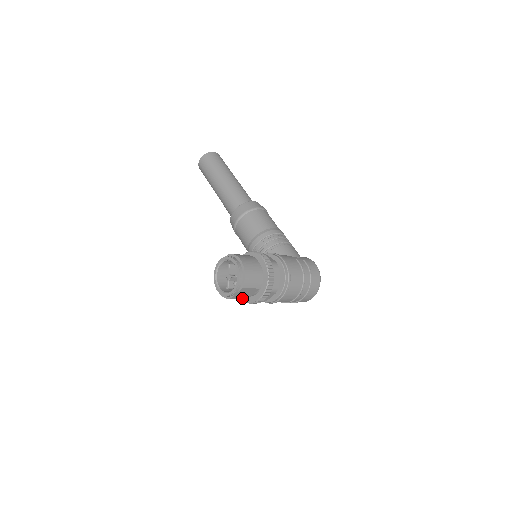
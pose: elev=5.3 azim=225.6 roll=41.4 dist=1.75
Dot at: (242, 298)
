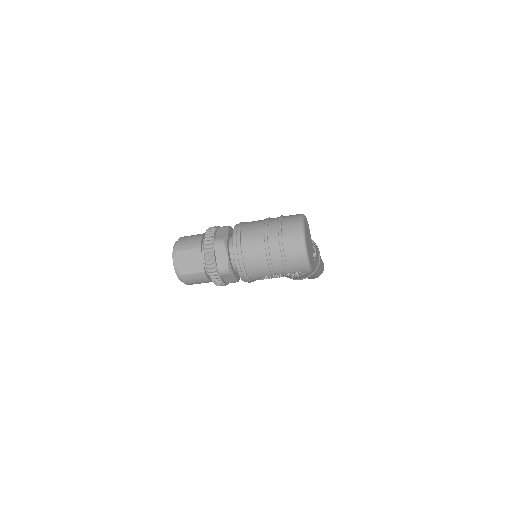
Dot at: (196, 271)
